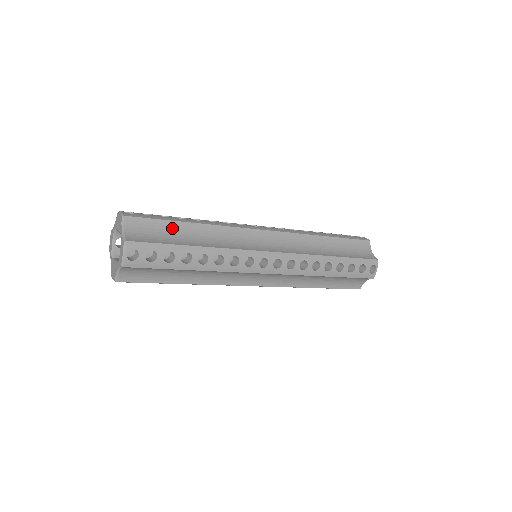
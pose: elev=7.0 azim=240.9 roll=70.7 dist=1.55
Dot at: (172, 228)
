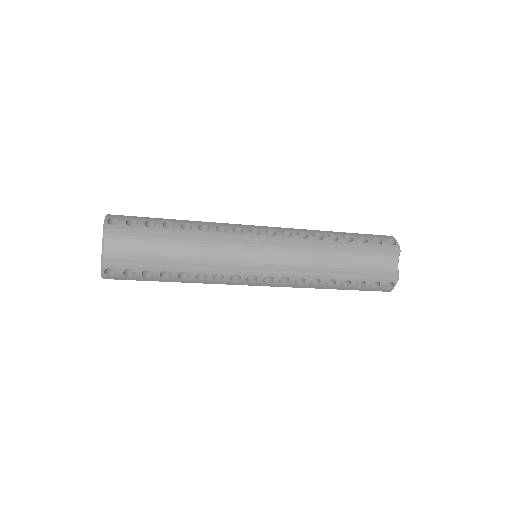
Dot at: occluded
